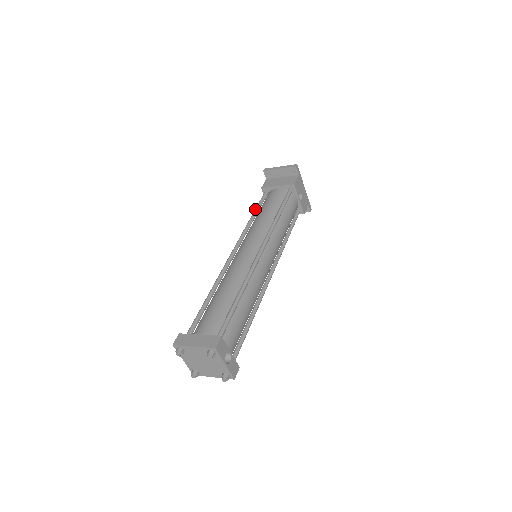
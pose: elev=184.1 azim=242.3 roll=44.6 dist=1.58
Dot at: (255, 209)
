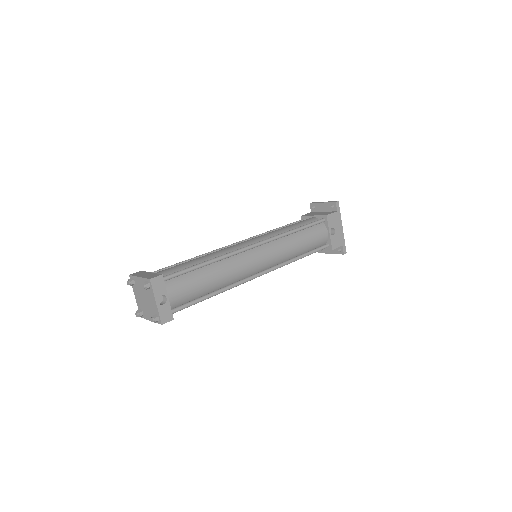
Dot at: (282, 226)
